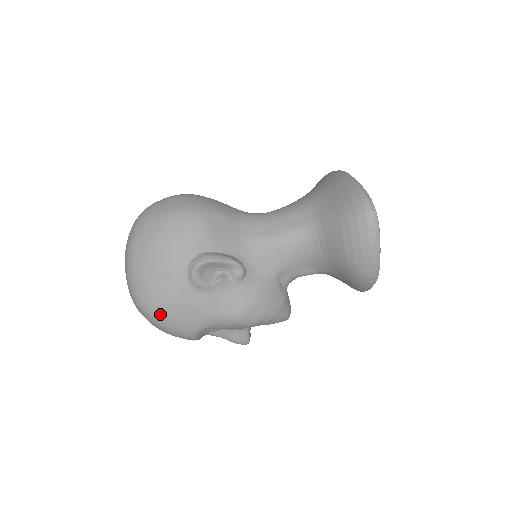
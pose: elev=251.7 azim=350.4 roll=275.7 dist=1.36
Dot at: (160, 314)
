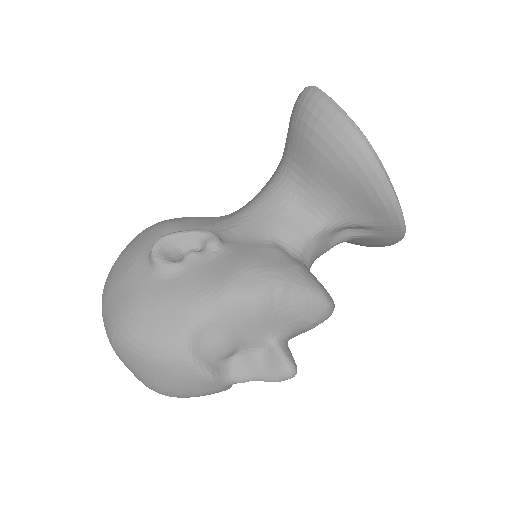
Dot at: (131, 328)
